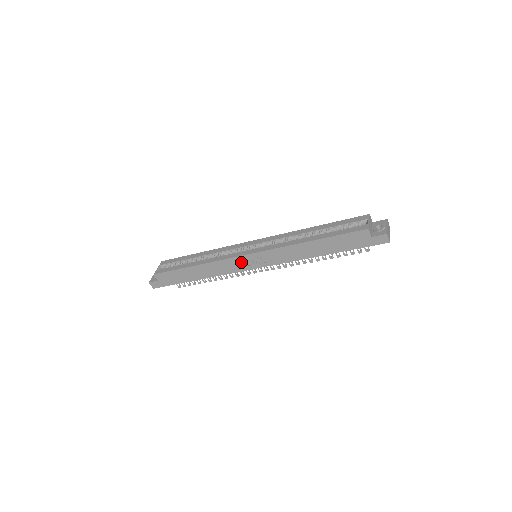
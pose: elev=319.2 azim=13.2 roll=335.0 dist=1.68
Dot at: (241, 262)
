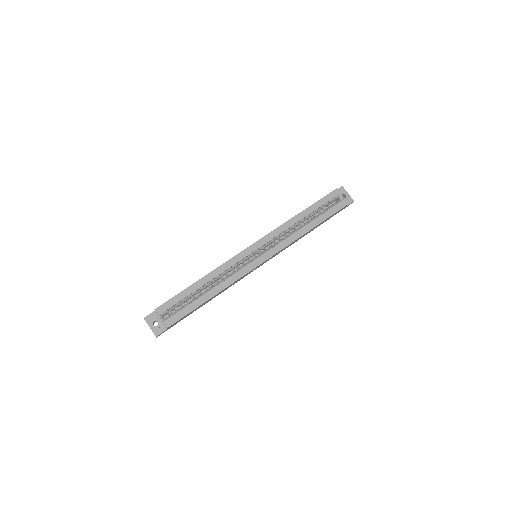
Dot at: occluded
